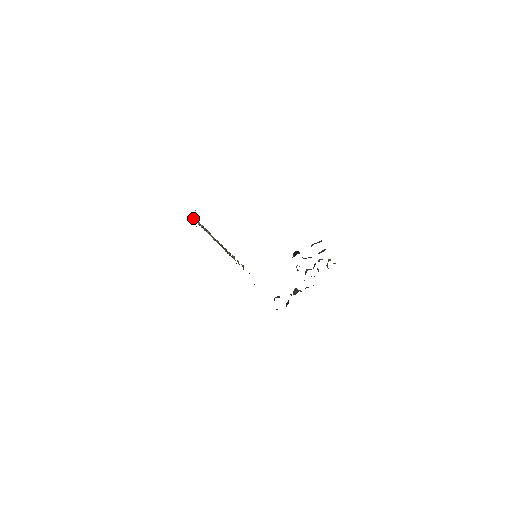
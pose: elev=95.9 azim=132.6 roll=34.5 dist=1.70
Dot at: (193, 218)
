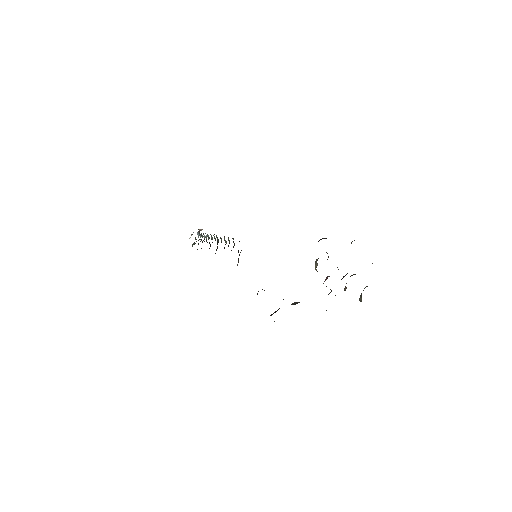
Dot at: occluded
